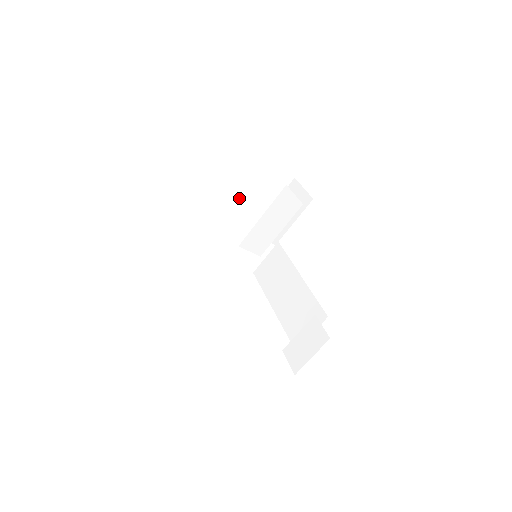
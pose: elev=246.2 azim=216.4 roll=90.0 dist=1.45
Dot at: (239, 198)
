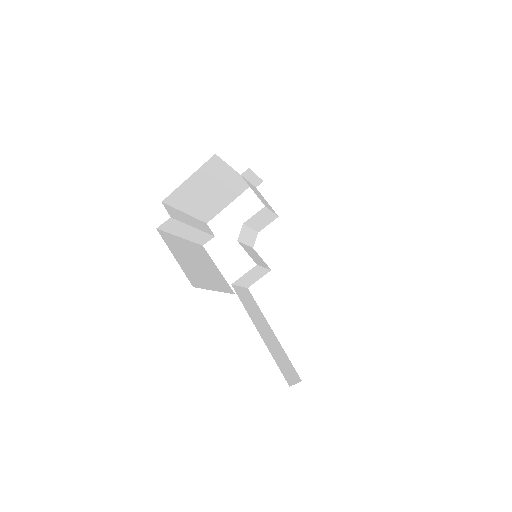
Dot at: (206, 197)
